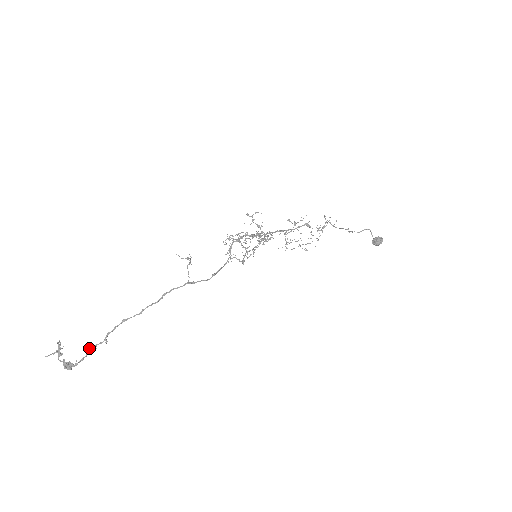
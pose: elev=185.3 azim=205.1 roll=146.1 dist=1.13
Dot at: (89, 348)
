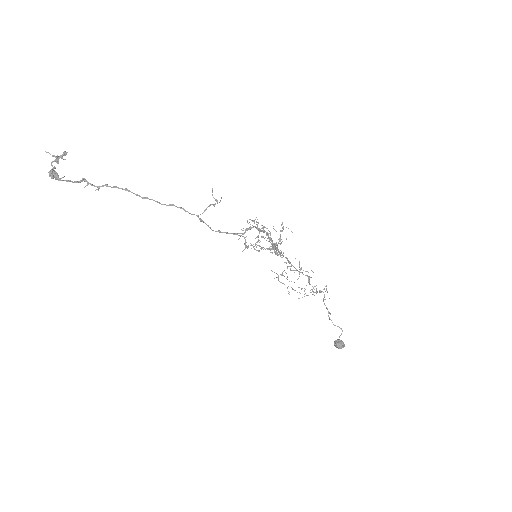
Dot at: (82, 179)
